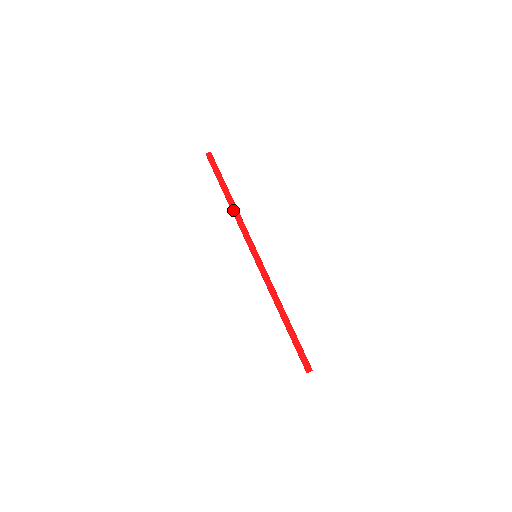
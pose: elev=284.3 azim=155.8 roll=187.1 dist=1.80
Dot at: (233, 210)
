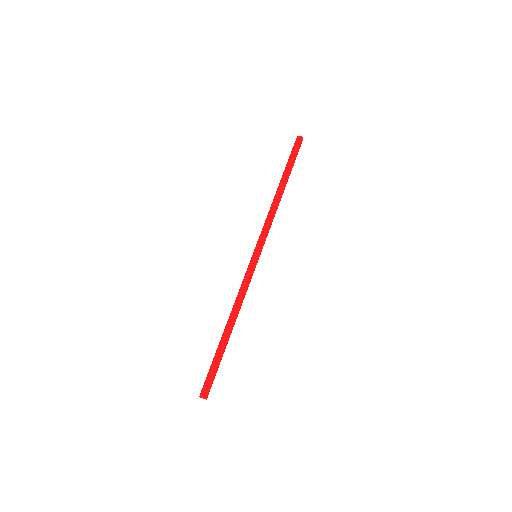
Dot at: (277, 201)
